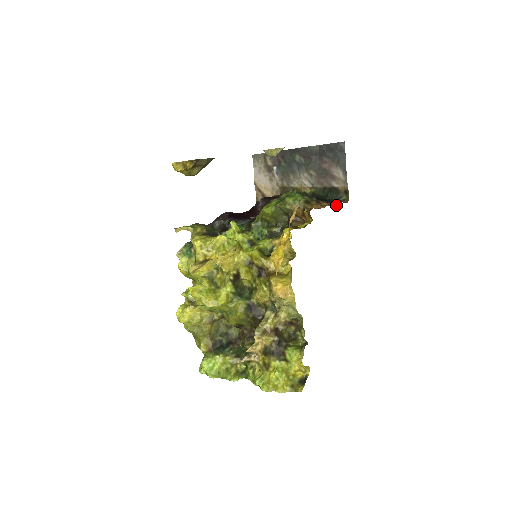
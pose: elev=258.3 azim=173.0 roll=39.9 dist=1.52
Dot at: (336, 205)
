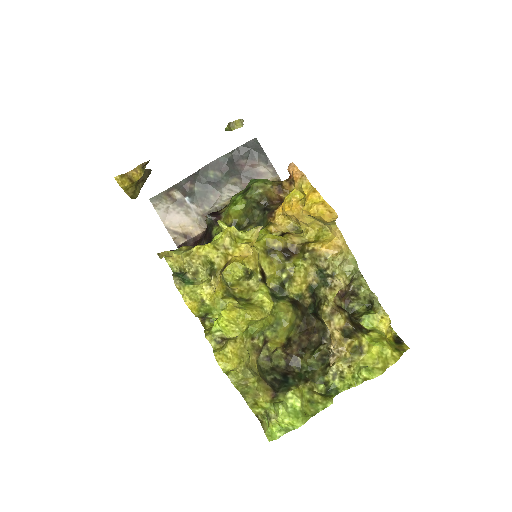
Dot at: occluded
